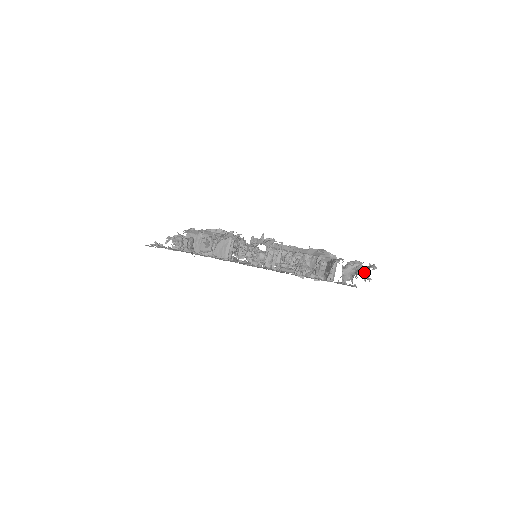
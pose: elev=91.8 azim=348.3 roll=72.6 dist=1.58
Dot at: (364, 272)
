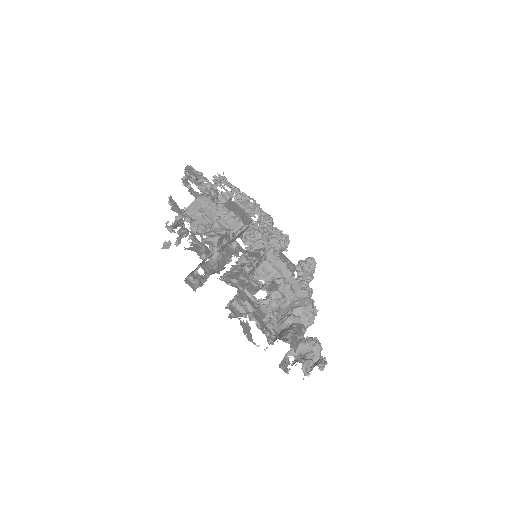
Dot at: (315, 360)
